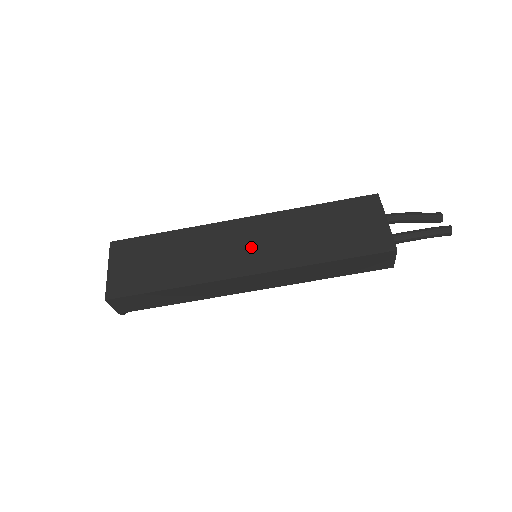
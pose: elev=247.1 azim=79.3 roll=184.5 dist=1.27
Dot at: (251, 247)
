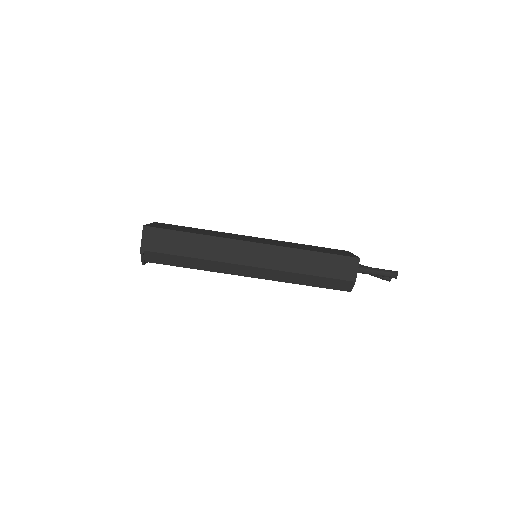
Dot at: (257, 240)
